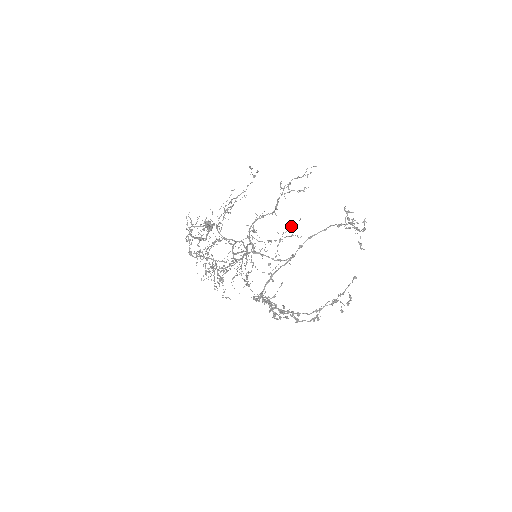
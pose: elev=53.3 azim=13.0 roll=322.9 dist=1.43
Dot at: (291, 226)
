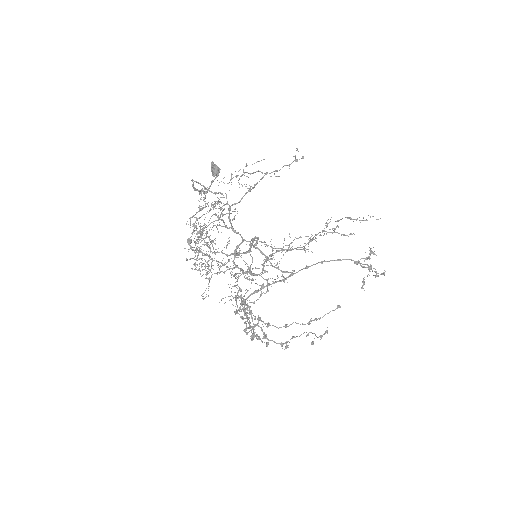
Dot at: (307, 236)
